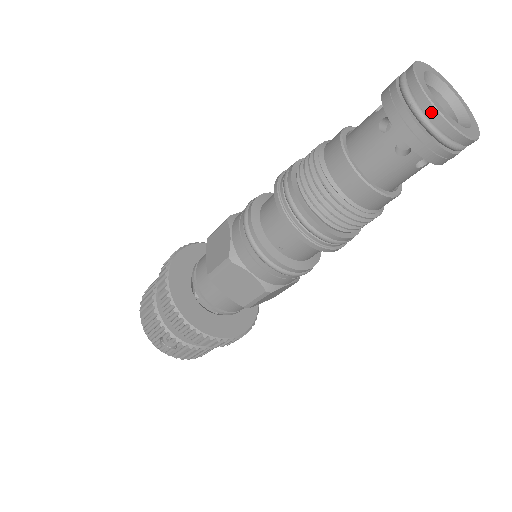
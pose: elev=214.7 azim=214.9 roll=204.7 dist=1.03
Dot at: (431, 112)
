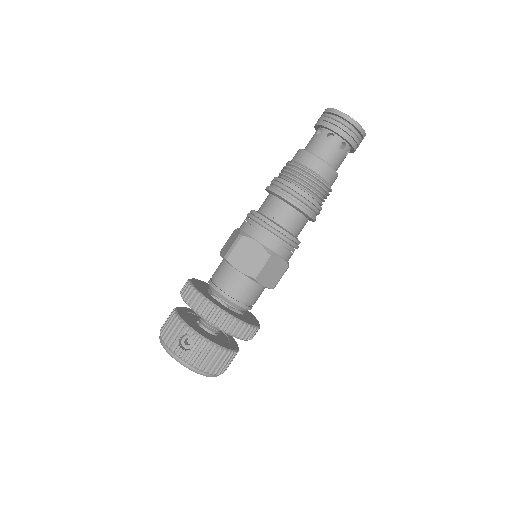
Dot at: (337, 113)
